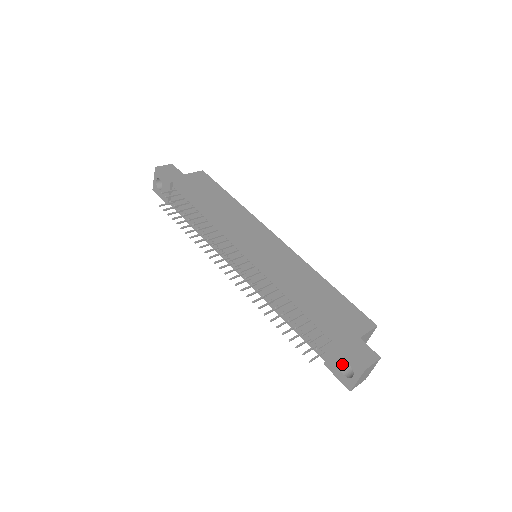
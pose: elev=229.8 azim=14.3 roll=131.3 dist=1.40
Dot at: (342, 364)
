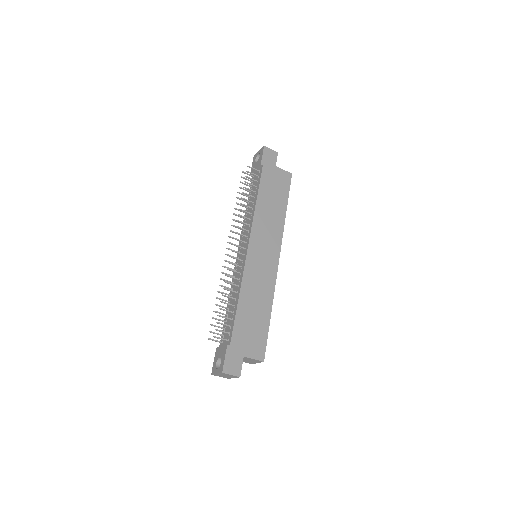
Dot at: occluded
